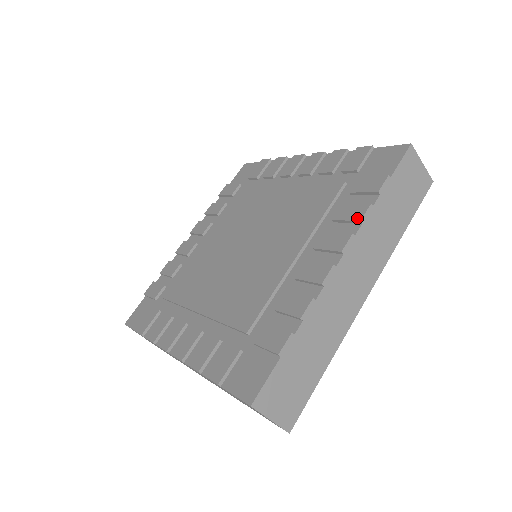
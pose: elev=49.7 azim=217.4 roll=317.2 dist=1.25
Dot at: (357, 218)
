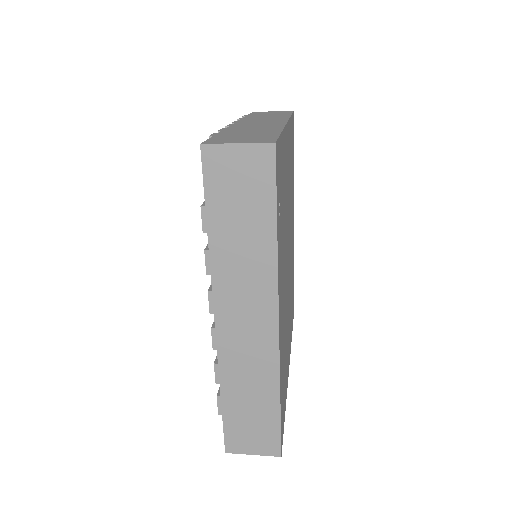
Dot at: (207, 269)
